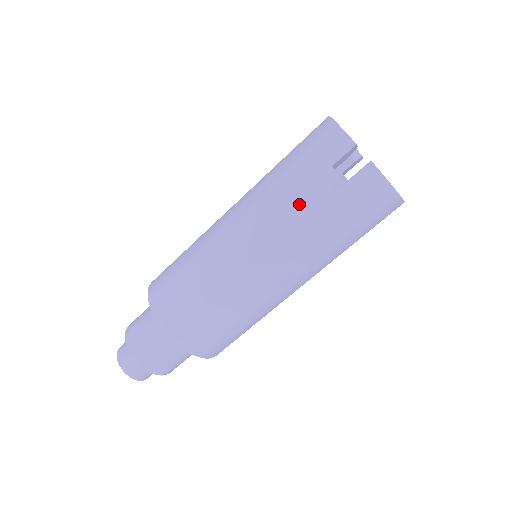
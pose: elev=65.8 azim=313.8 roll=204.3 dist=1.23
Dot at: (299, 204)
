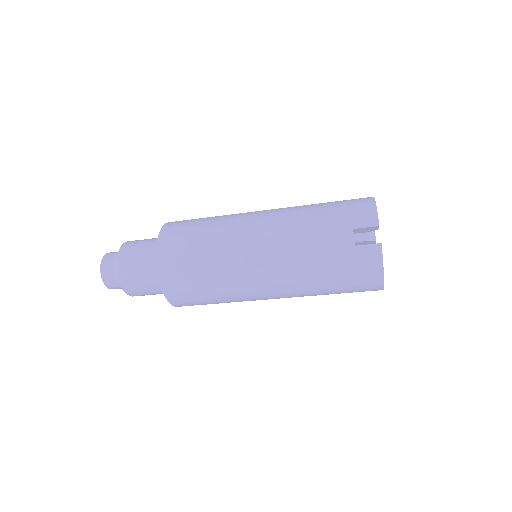
Dot at: (314, 238)
